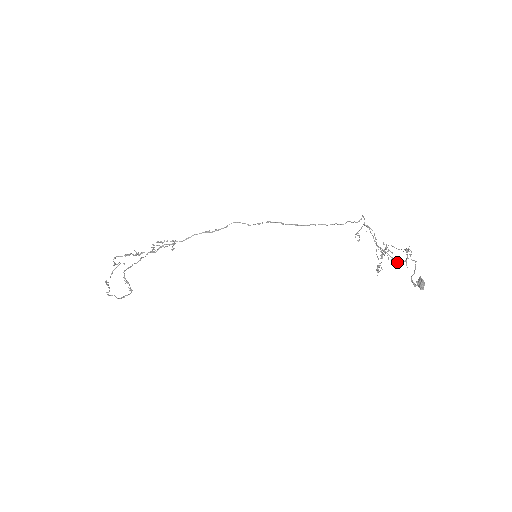
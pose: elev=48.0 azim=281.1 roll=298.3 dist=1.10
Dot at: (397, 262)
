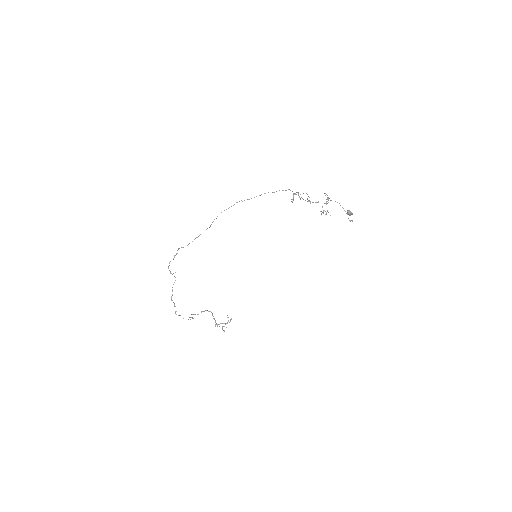
Dot at: occluded
